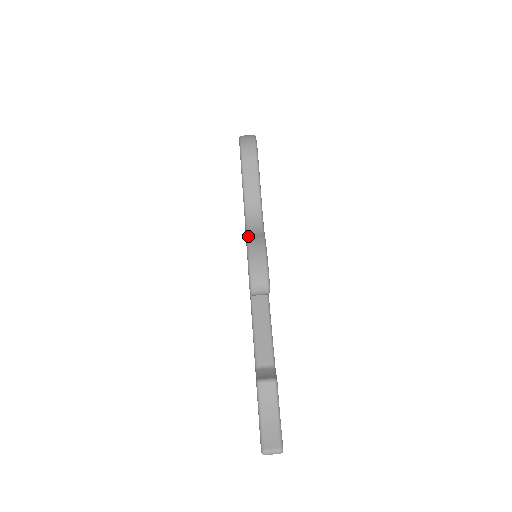
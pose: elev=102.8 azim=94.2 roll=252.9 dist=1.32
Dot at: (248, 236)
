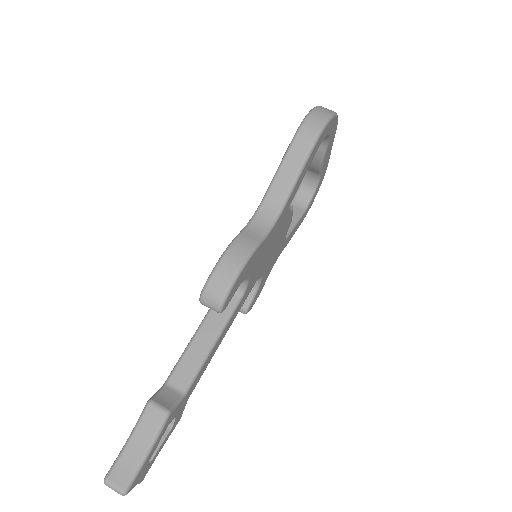
Dot at: (242, 231)
